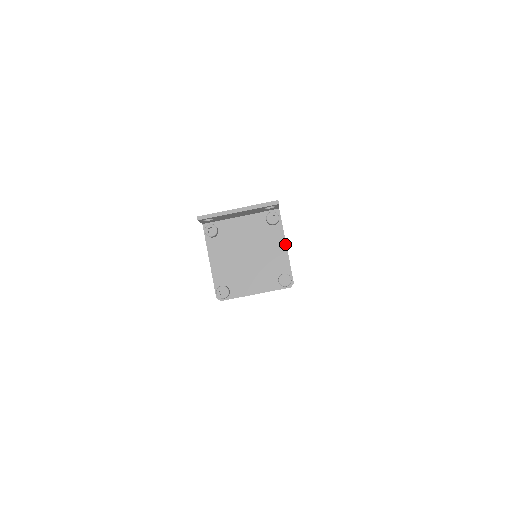
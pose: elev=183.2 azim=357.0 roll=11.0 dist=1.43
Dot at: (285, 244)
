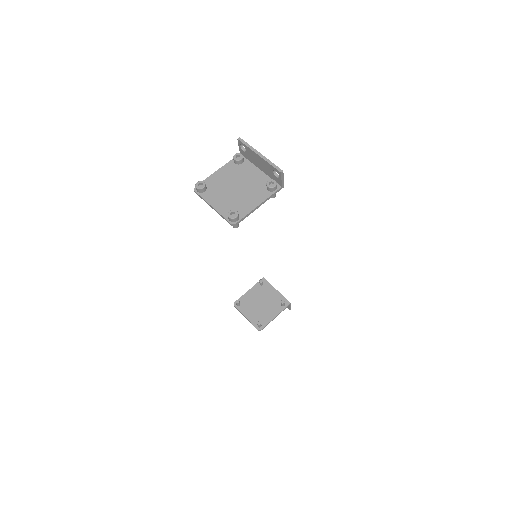
Dot at: (260, 204)
